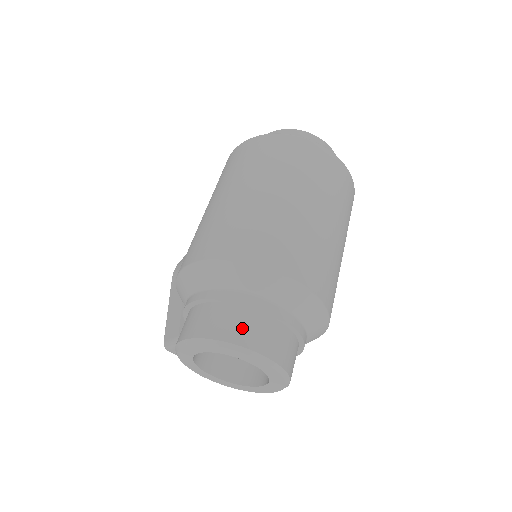
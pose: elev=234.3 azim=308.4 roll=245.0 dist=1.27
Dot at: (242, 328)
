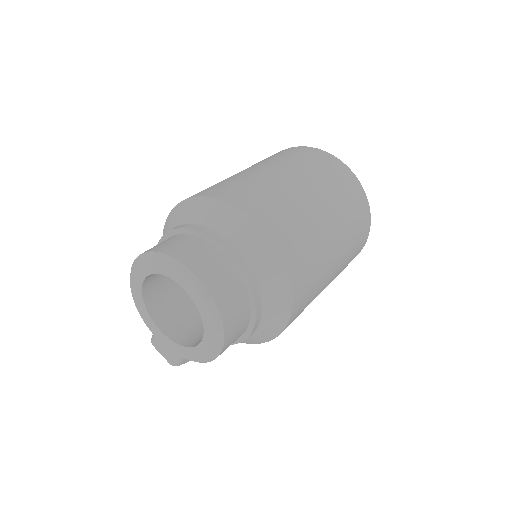
Dot at: (183, 247)
